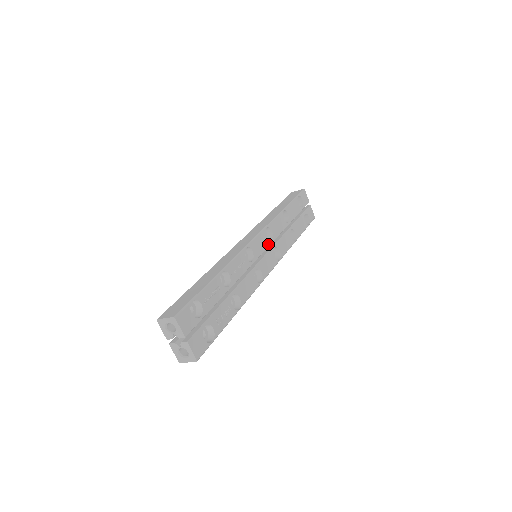
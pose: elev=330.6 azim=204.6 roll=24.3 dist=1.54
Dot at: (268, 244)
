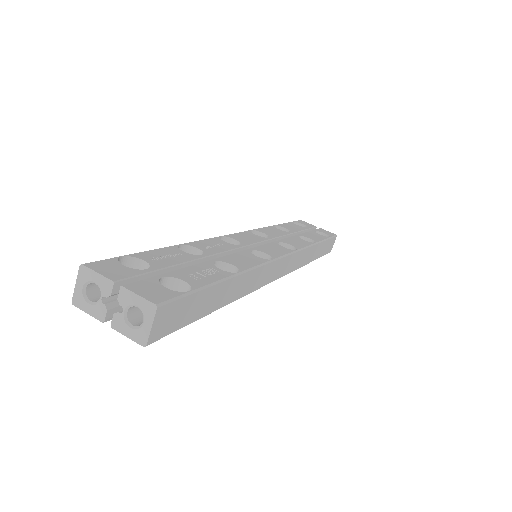
Dot at: (263, 239)
